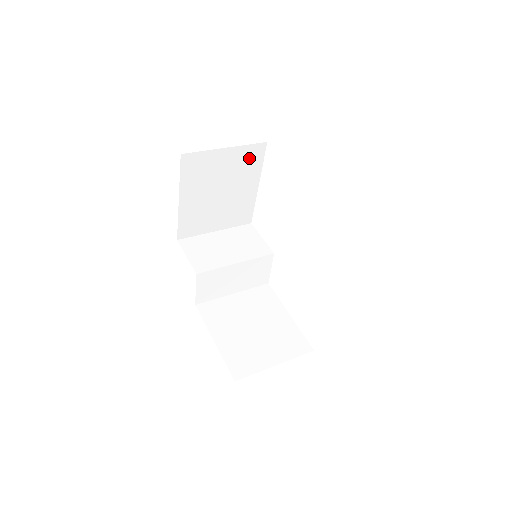
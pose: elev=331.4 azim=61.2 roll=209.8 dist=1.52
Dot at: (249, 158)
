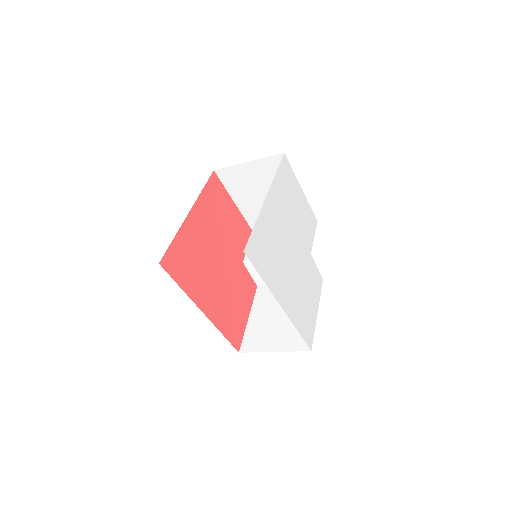
Dot at: (276, 167)
